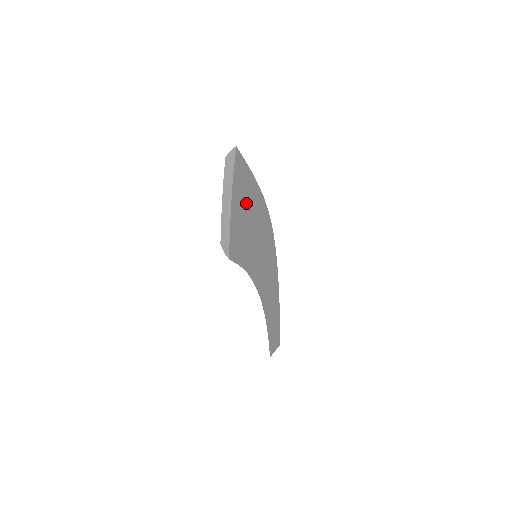
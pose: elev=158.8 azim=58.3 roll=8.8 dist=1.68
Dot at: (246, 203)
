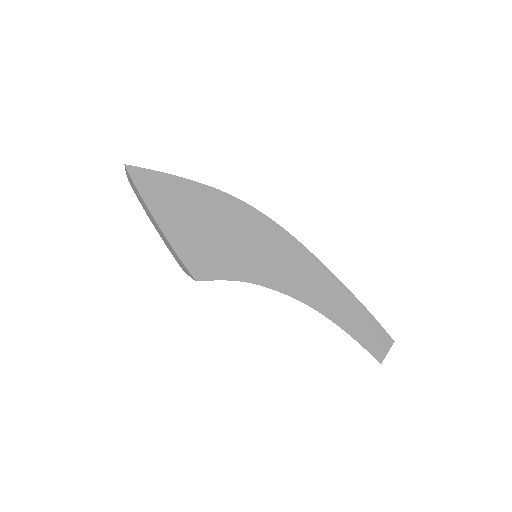
Dot at: (186, 210)
